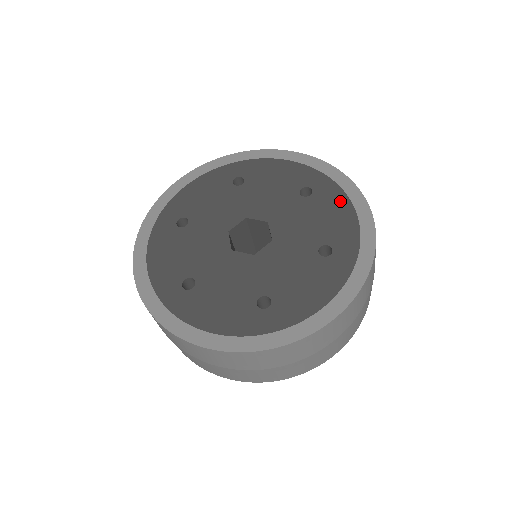
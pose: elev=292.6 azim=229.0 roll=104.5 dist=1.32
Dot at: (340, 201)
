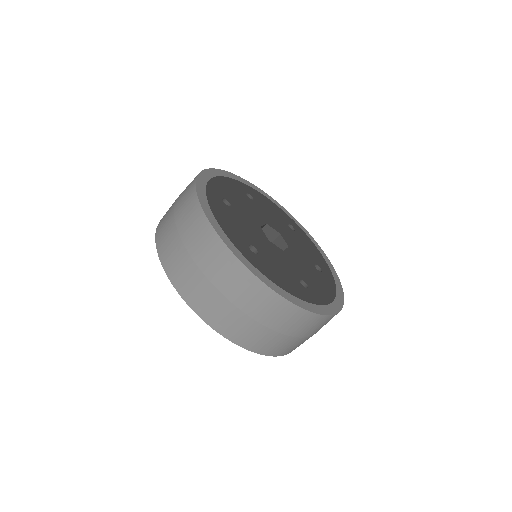
Dot at: (311, 243)
